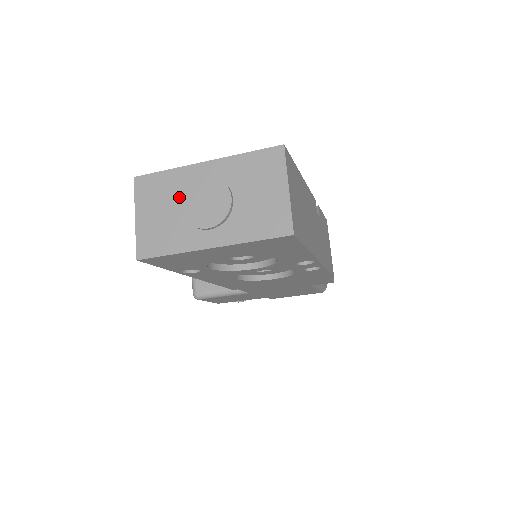
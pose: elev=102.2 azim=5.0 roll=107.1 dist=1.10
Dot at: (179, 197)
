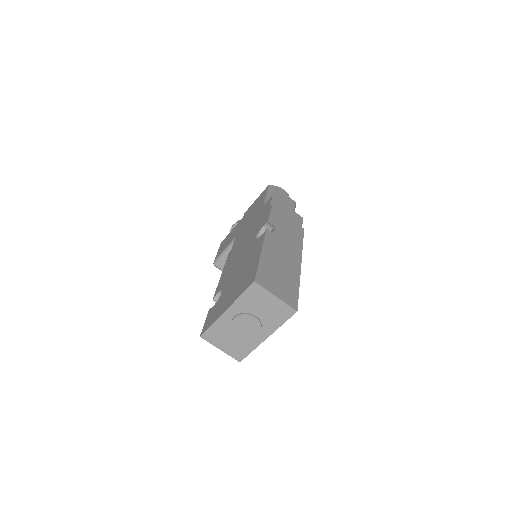
Dot at: (230, 331)
